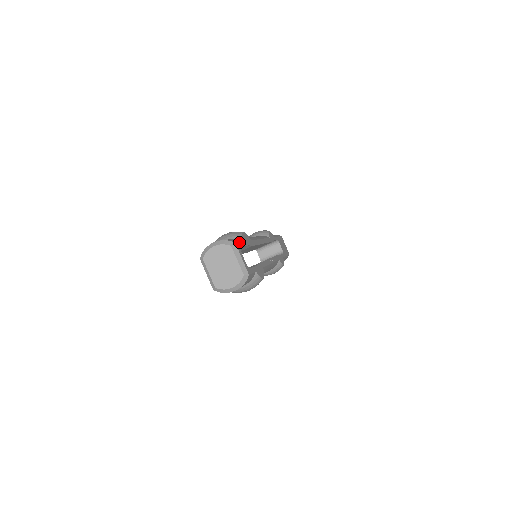
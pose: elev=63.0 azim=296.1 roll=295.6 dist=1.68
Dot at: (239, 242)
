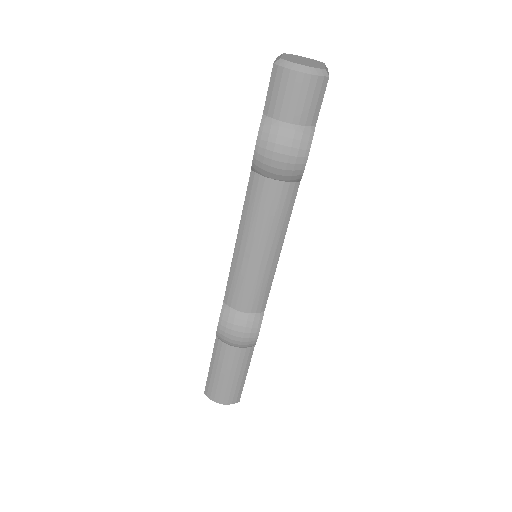
Dot at: occluded
